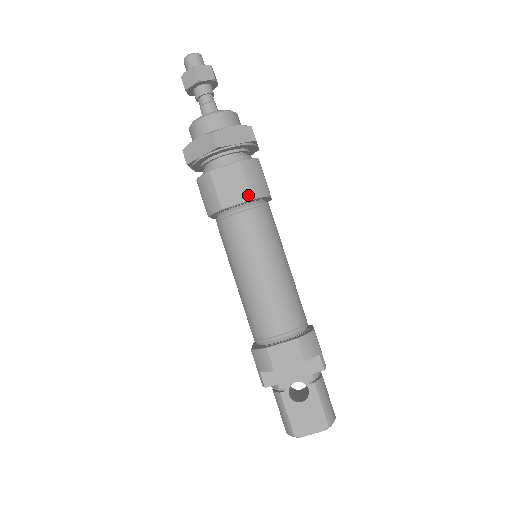
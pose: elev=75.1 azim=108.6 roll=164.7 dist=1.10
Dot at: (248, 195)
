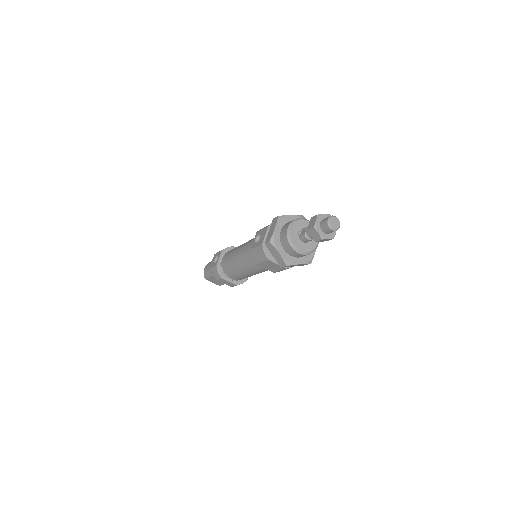
Dot at: (273, 272)
